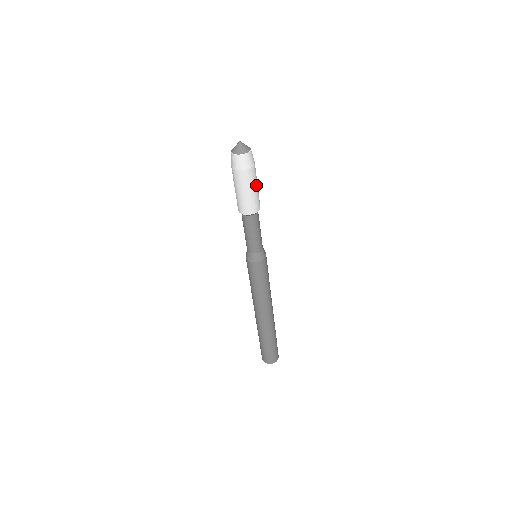
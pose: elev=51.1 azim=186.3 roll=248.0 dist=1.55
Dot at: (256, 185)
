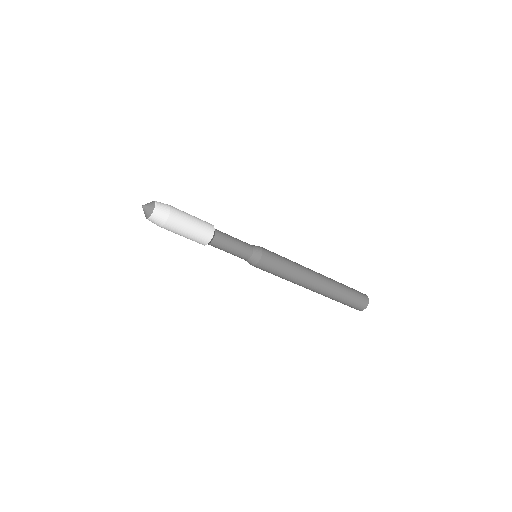
Dot at: (190, 217)
